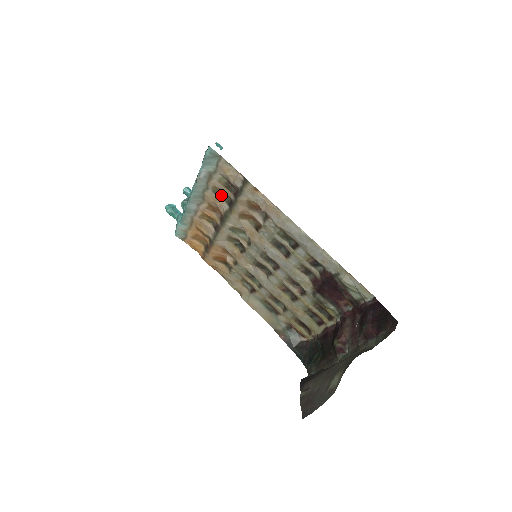
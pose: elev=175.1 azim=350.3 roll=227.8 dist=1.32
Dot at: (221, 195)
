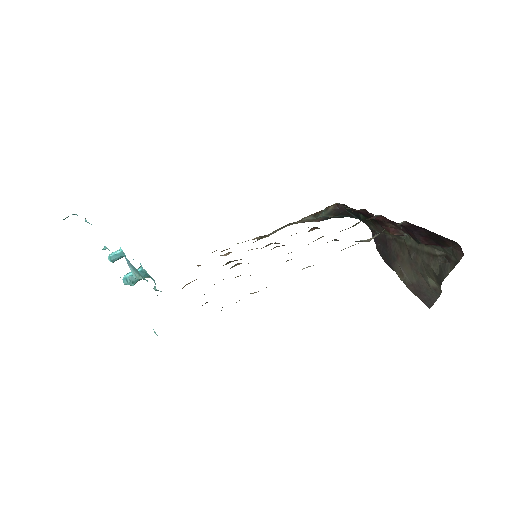
Dot at: occluded
